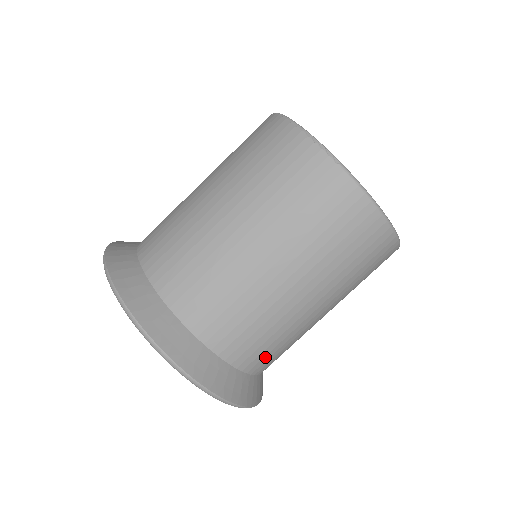
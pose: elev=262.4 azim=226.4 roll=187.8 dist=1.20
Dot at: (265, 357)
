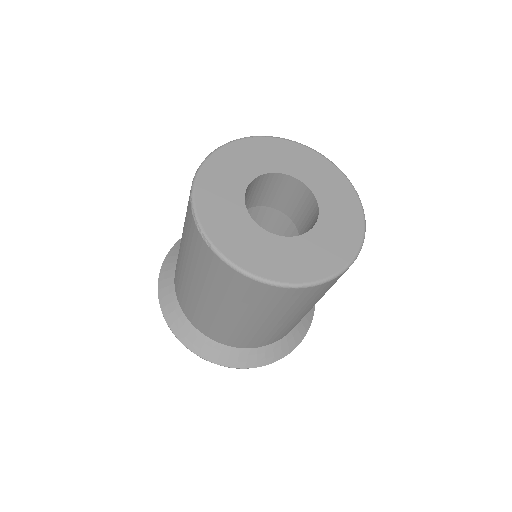
Dot at: (257, 342)
